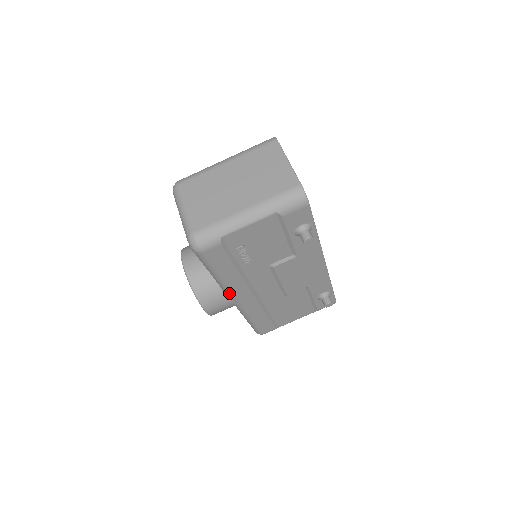
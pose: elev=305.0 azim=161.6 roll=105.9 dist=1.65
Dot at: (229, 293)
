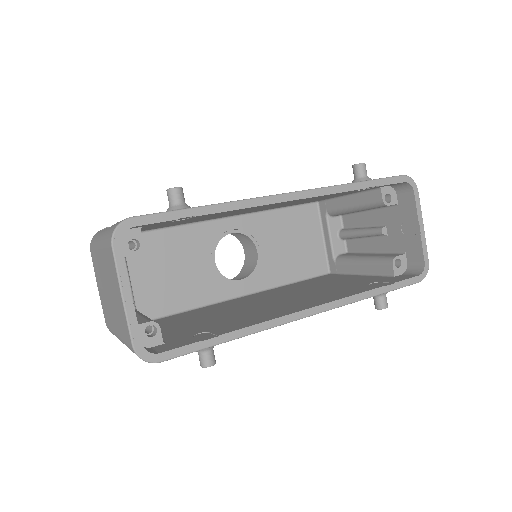
Dot at: occluded
